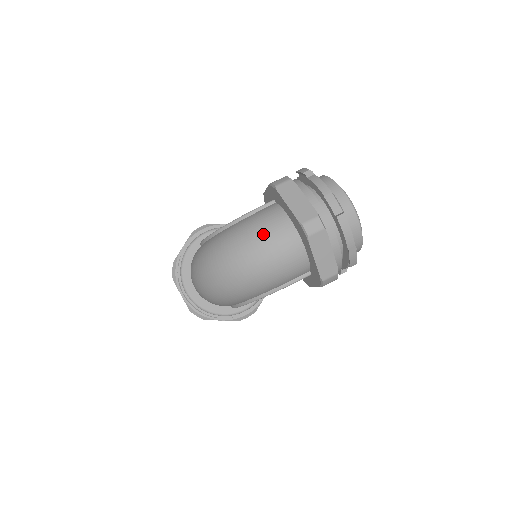
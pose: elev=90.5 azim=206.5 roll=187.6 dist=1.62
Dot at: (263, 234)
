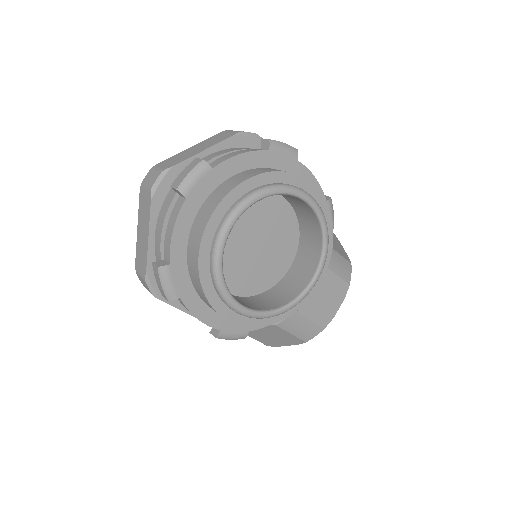
Dot at: occluded
